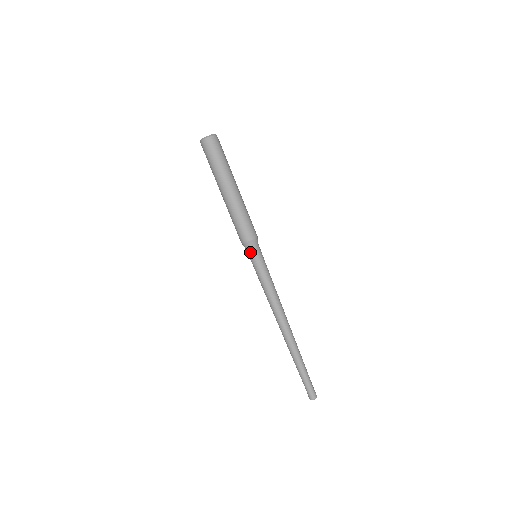
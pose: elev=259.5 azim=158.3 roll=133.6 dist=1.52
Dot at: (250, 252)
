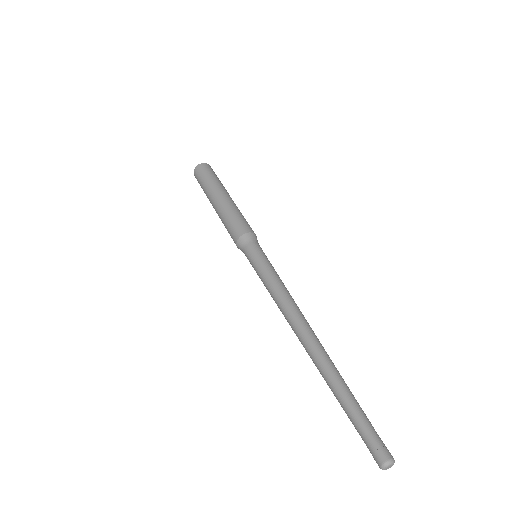
Dot at: (244, 251)
